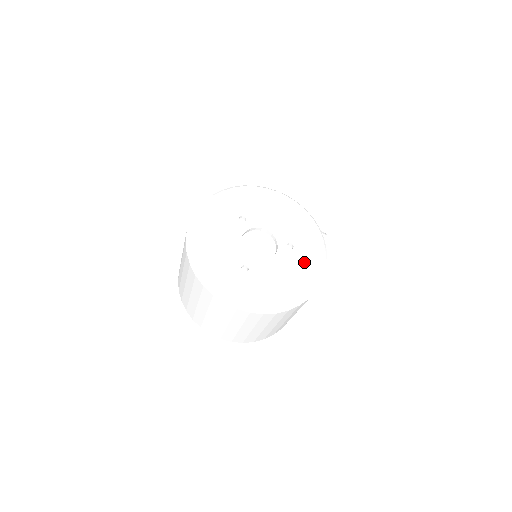
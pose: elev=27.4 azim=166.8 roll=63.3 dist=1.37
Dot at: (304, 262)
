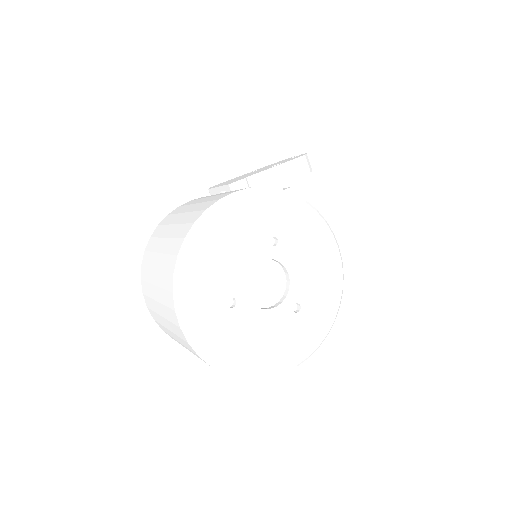
Dot at: (296, 335)
